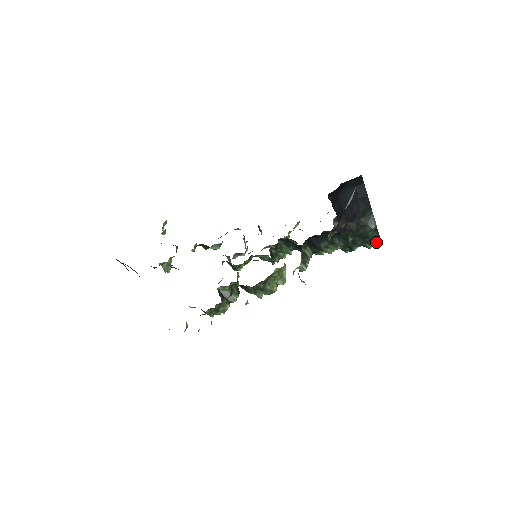
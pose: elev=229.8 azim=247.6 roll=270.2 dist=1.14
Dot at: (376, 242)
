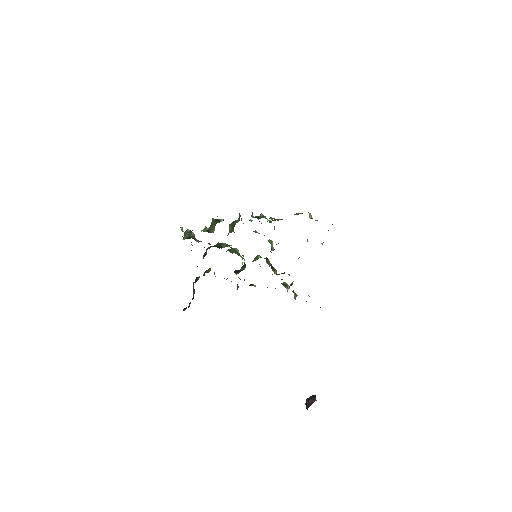
Dot at: occluded
